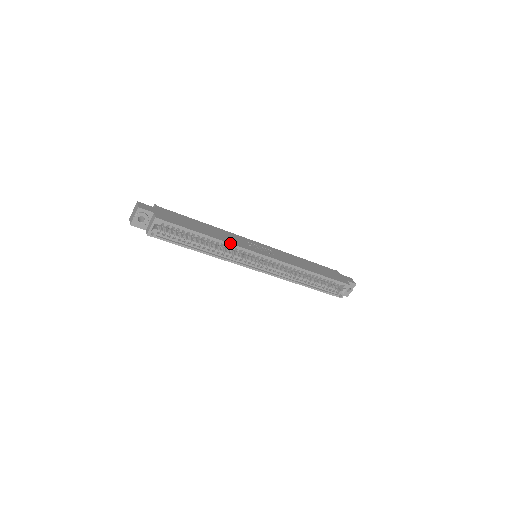
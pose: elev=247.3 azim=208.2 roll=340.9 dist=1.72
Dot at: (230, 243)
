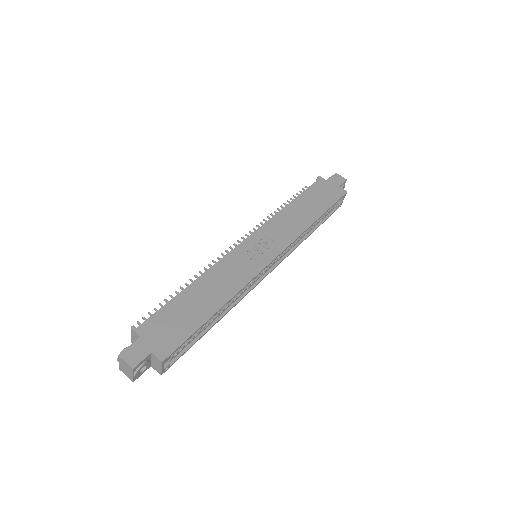
Dot at: (241, 290)
